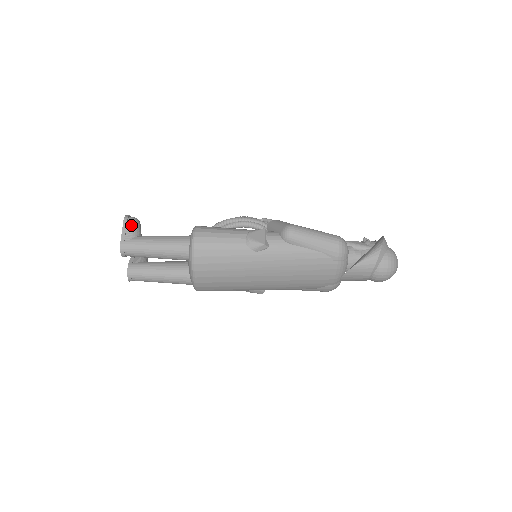
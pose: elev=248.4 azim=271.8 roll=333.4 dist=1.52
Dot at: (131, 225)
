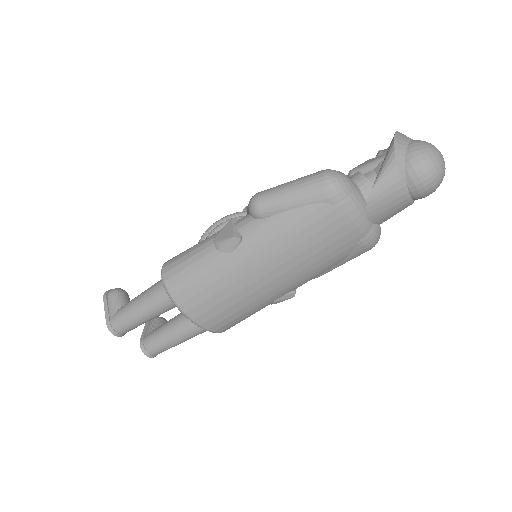
Dot at: (111, 299)
